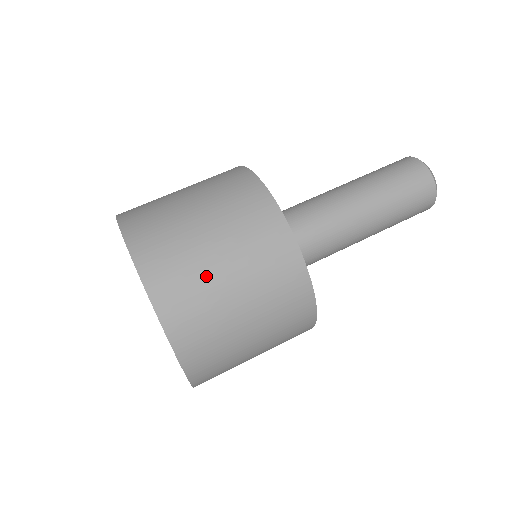
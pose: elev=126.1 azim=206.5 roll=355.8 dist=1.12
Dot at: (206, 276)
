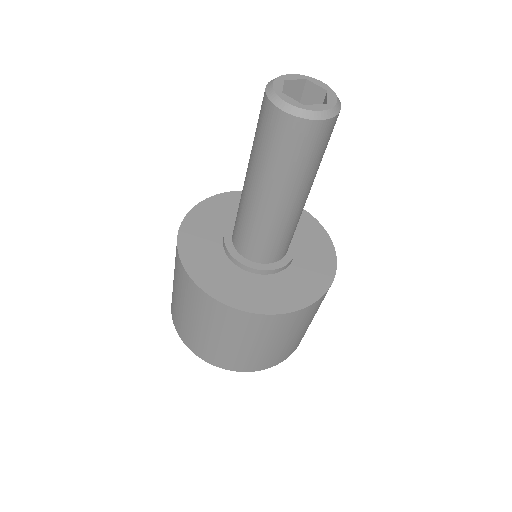
Dot at: (277, 350)
